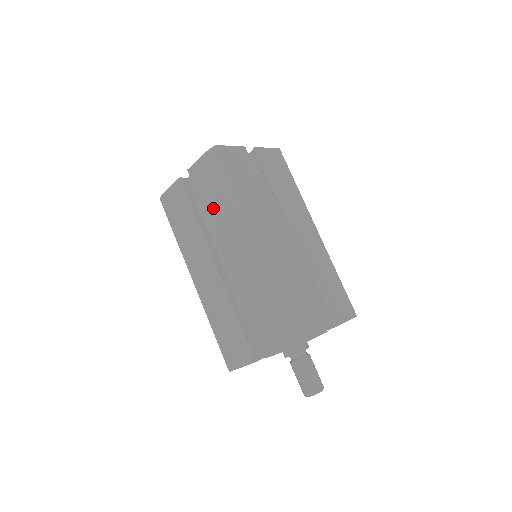
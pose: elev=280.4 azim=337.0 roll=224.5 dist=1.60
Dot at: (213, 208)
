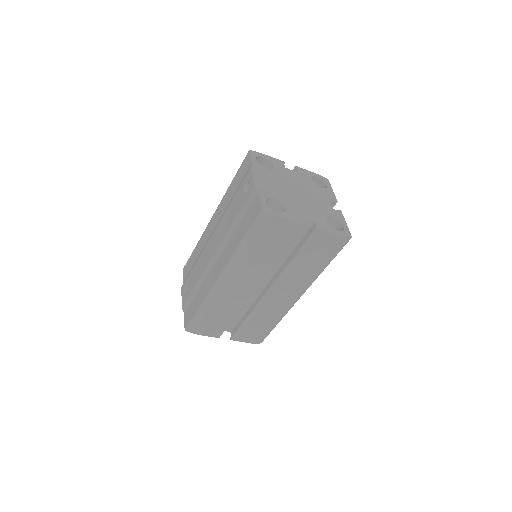
Dot at: (302, 265)
